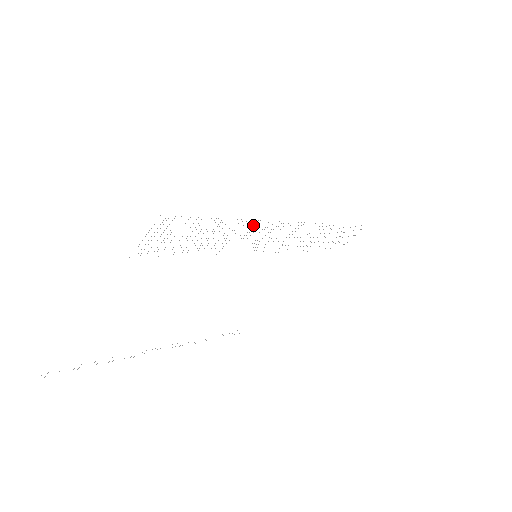
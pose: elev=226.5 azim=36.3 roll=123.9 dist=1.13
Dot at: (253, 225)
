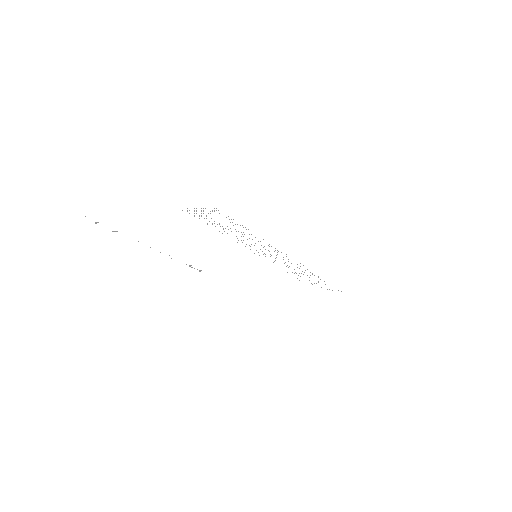
Dot at: (268, 245)
